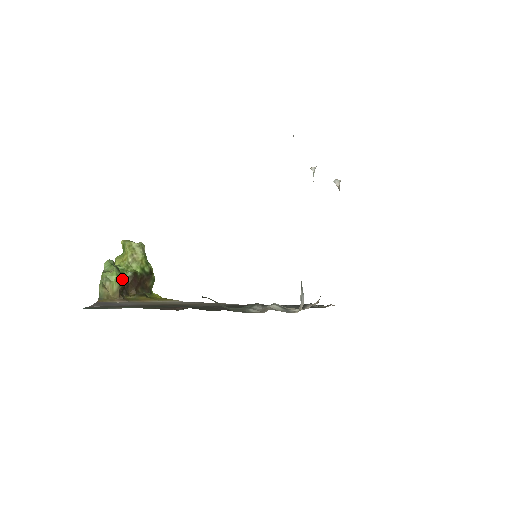
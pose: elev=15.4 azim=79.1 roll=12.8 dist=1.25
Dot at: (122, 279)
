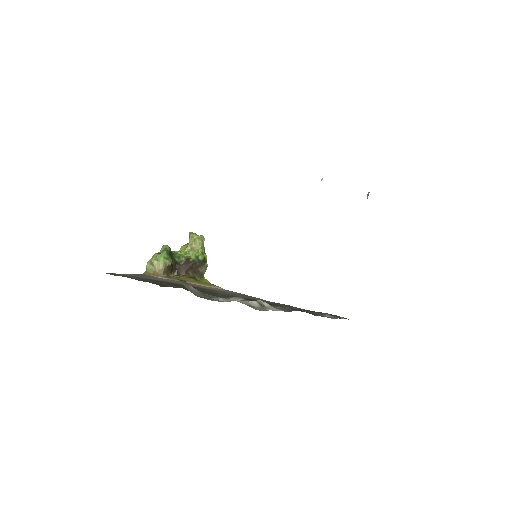
Dot at: (168, 261)
